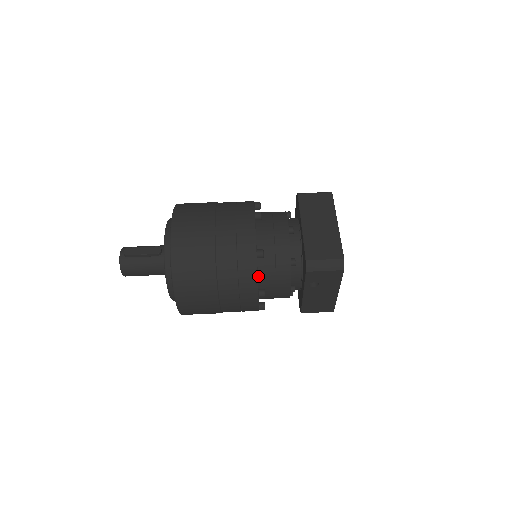
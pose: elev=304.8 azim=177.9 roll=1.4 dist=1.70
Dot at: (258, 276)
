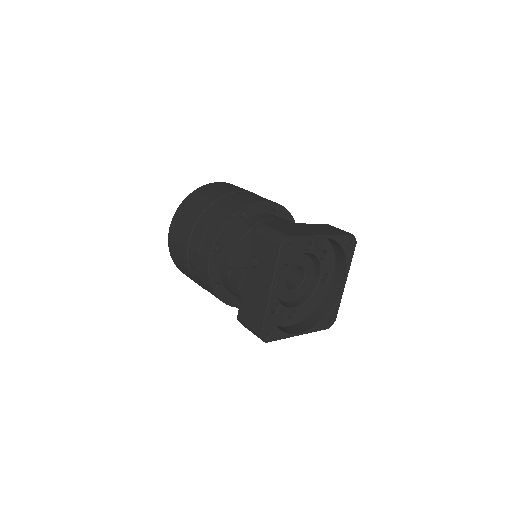
Dot at: (229, 236)
